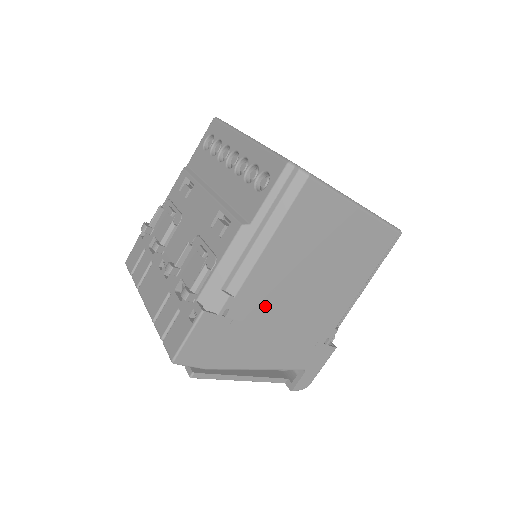
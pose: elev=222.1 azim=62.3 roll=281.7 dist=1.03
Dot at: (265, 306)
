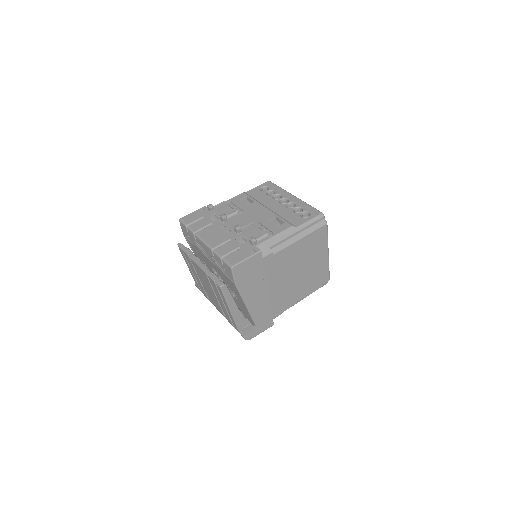
Dot at: (276, 271)
